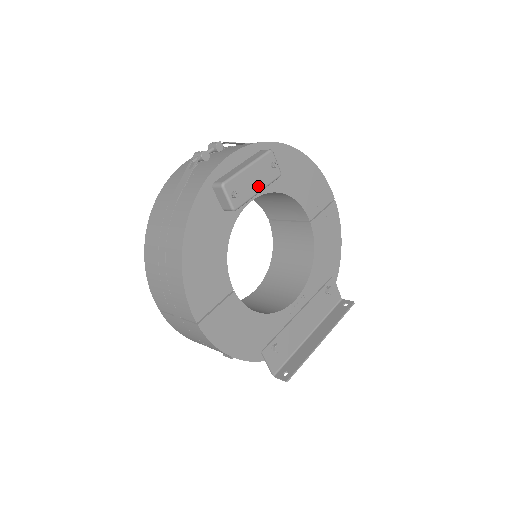
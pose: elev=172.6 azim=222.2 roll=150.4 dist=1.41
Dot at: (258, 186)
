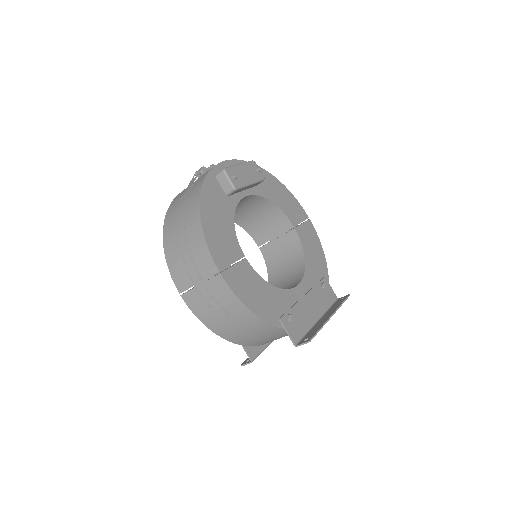
Dot at: (249, 179)
